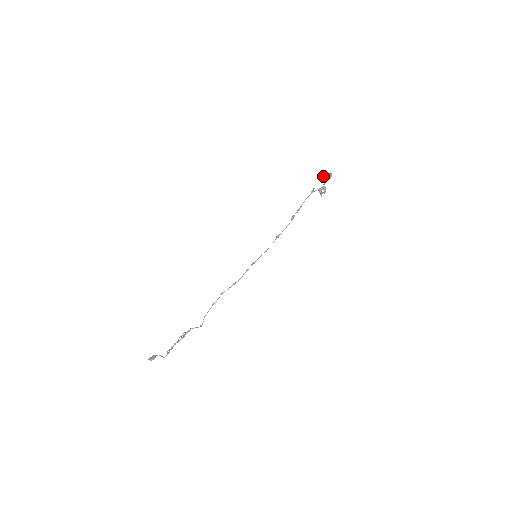
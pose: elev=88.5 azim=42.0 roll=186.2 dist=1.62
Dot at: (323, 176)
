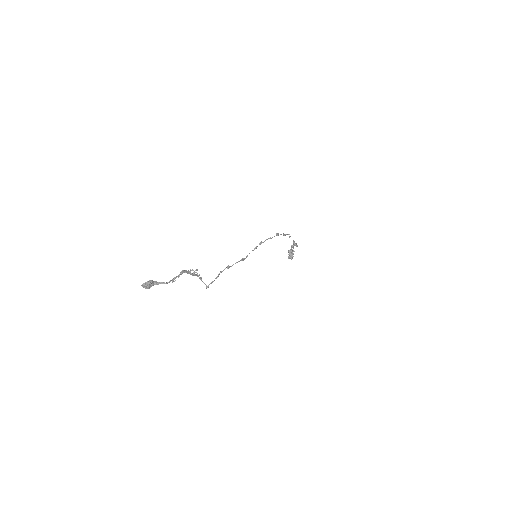
Dot at: (288, 251)
